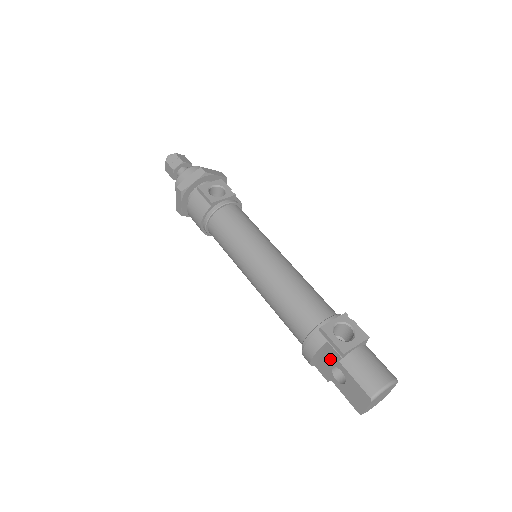
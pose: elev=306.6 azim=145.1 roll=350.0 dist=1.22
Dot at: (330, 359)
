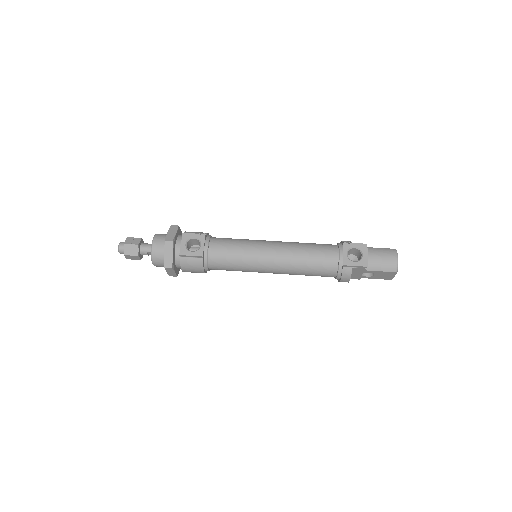
Dot at: (358, 272)
